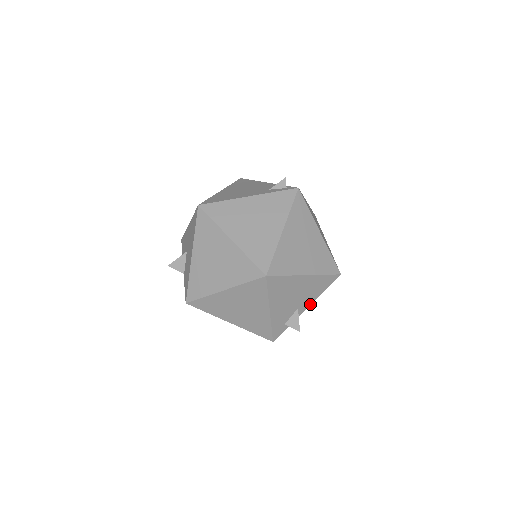
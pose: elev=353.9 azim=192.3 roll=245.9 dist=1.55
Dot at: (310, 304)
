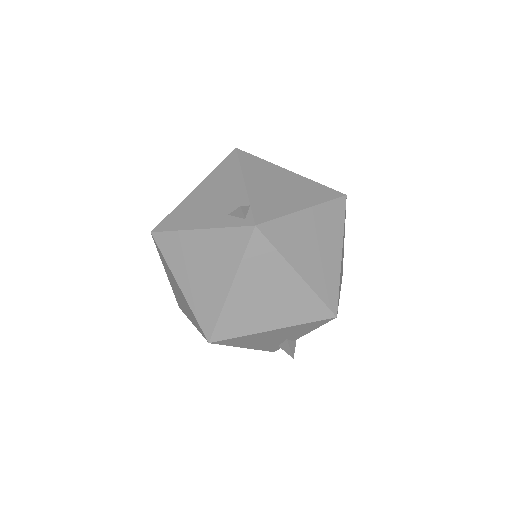
Dot at: (305, 334)
